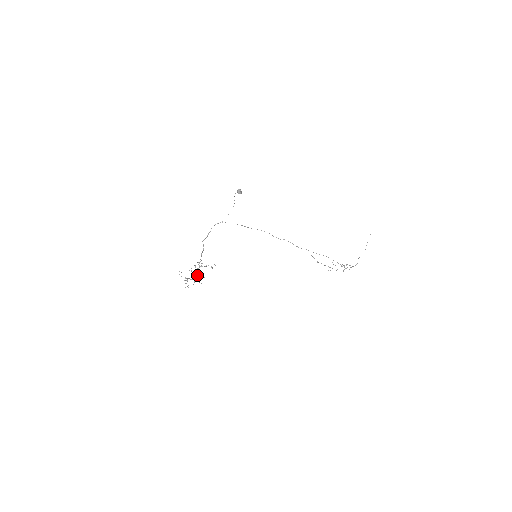
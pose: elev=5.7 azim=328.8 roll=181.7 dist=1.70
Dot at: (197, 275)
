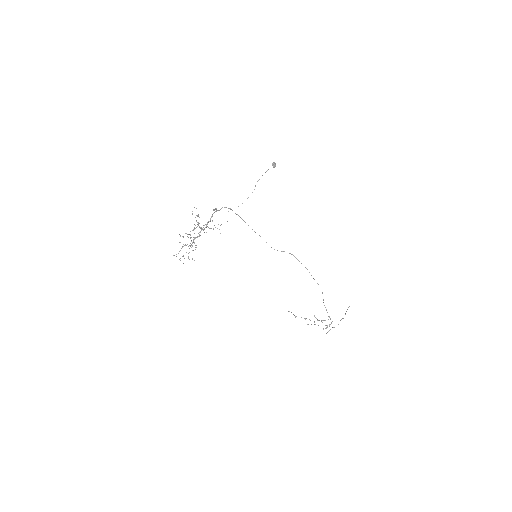
Dot at: (200, 235)
